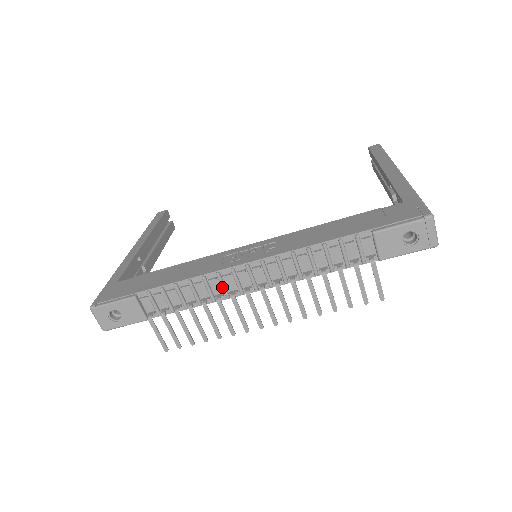
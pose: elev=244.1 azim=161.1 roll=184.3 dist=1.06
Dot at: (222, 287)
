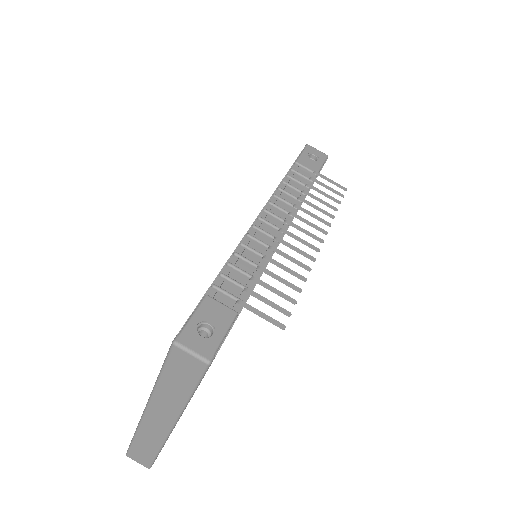
Dot at: (261, 242)
